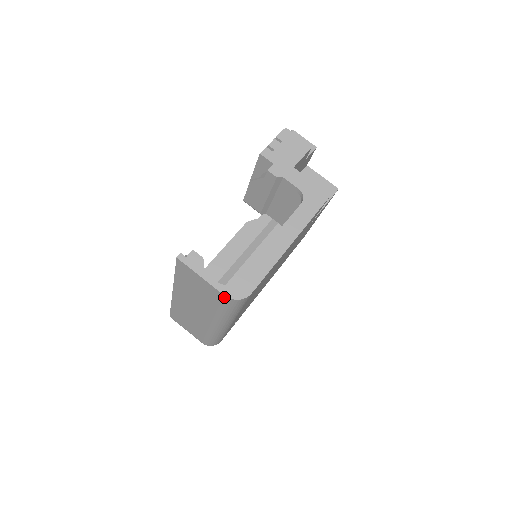
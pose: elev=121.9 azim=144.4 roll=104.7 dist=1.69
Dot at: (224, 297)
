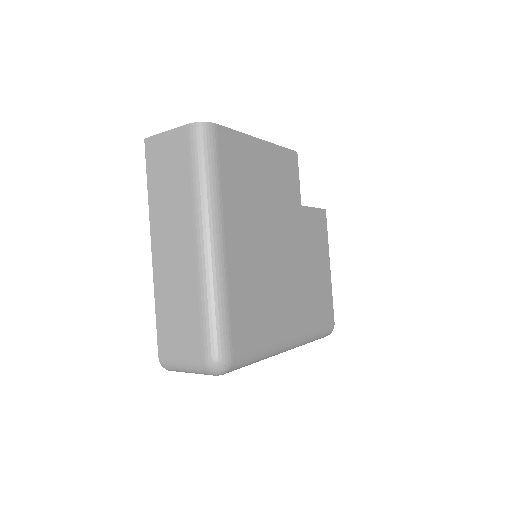
Dot at: (188, 129)
